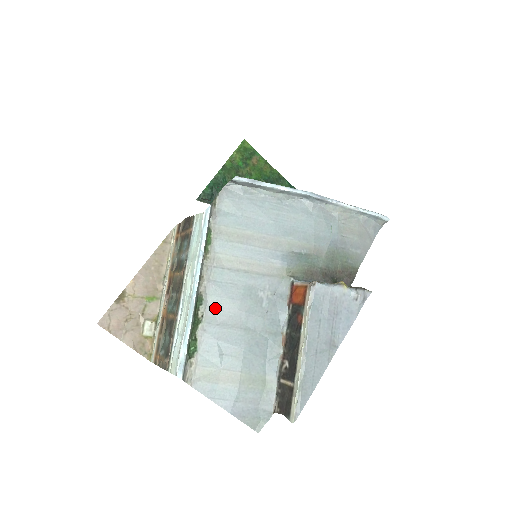
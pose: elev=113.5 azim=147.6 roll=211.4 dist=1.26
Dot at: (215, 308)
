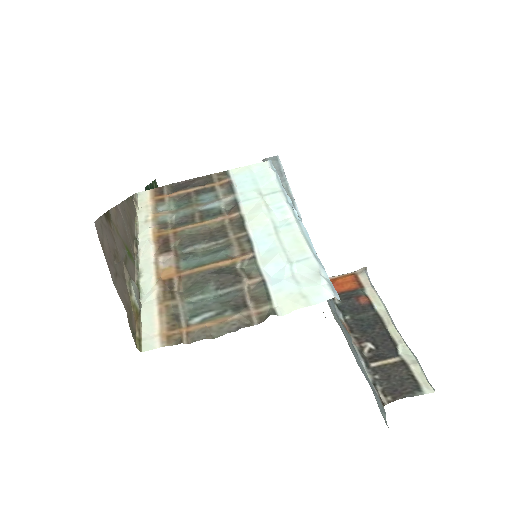
Dot at: occluded
